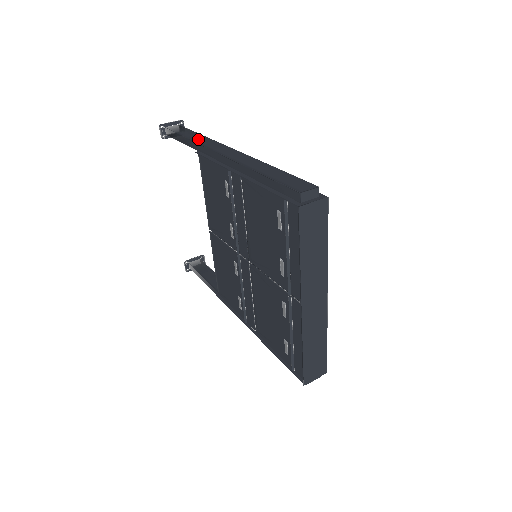
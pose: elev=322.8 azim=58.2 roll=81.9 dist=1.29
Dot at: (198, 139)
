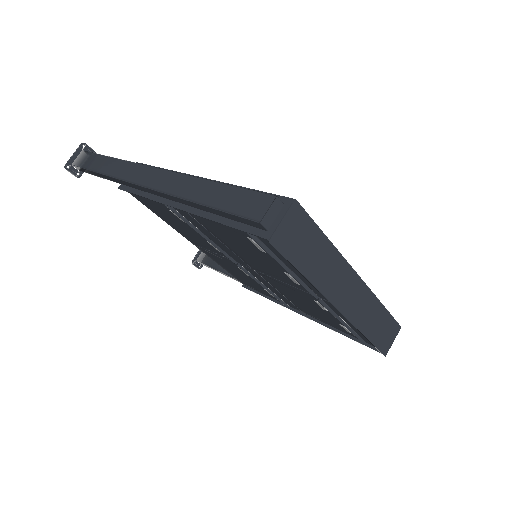
Dot at: (111, 169)
